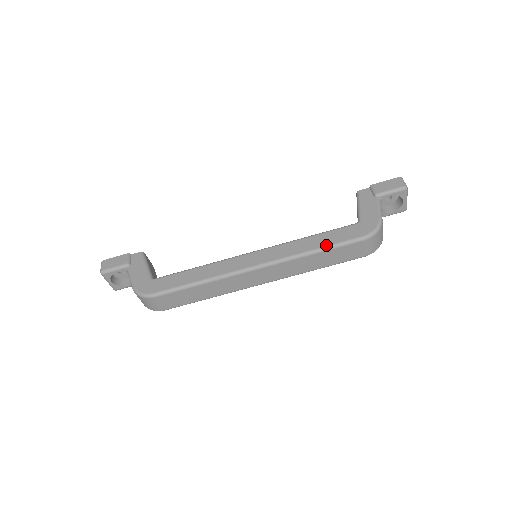
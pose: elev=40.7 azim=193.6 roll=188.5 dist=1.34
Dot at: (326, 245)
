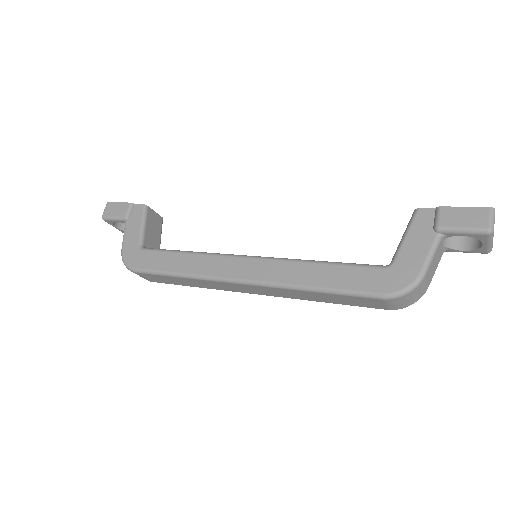
Dot at: (329, 287)
